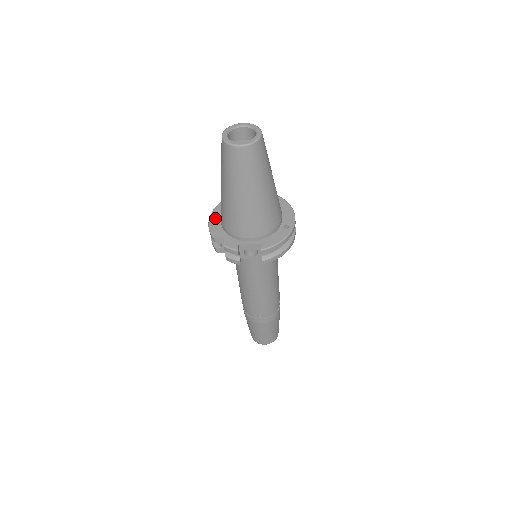
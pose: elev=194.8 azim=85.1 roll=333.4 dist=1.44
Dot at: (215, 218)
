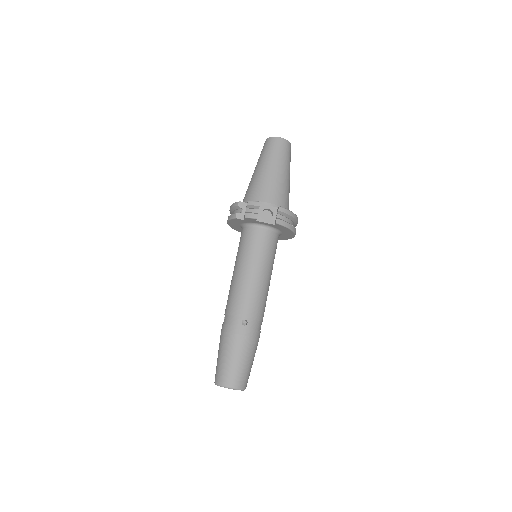
Dot at: occluded
